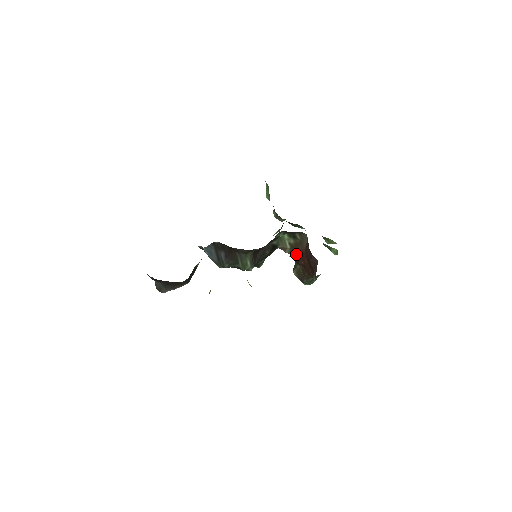
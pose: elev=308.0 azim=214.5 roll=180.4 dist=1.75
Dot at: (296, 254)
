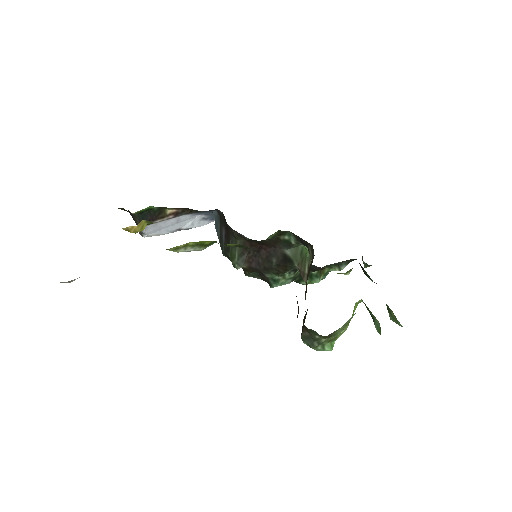
Dot at: occluded
